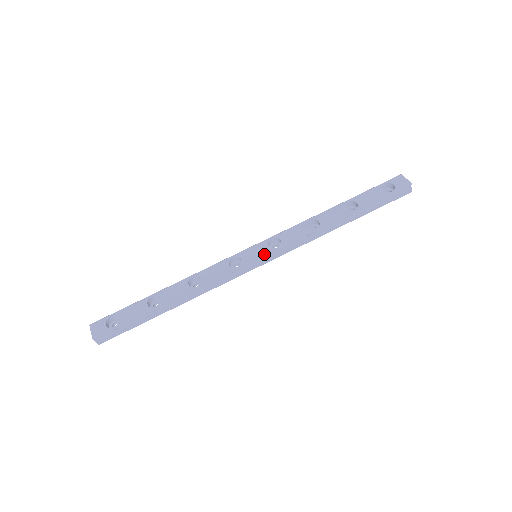
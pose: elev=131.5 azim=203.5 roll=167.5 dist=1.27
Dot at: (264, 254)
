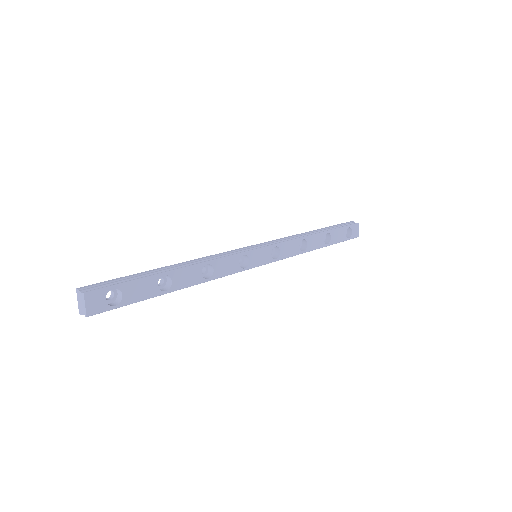
Dot at: (266, 263)
